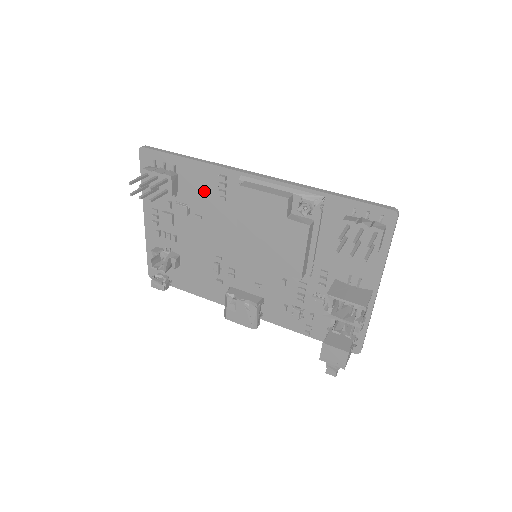
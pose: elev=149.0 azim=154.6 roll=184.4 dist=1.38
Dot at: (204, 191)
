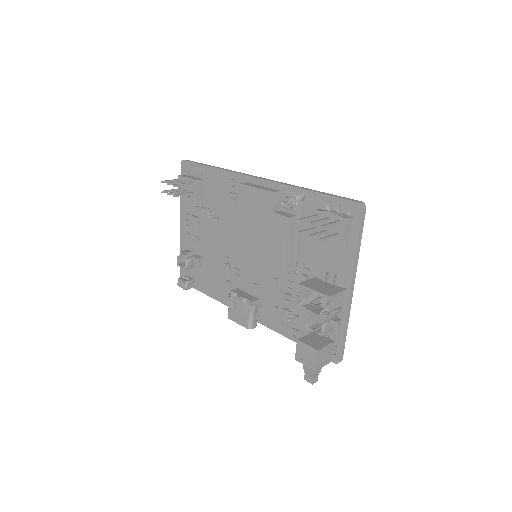
Dot at: (221, 195)
